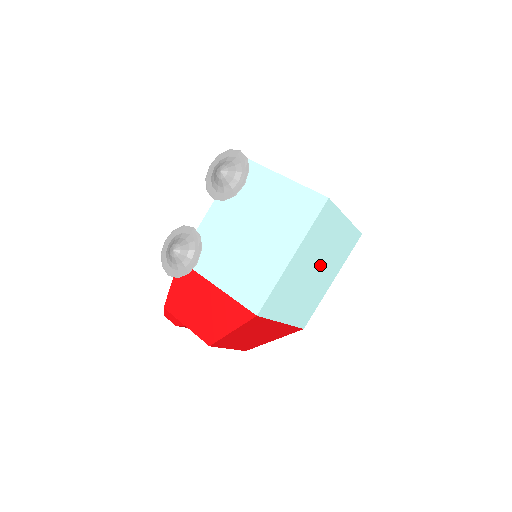
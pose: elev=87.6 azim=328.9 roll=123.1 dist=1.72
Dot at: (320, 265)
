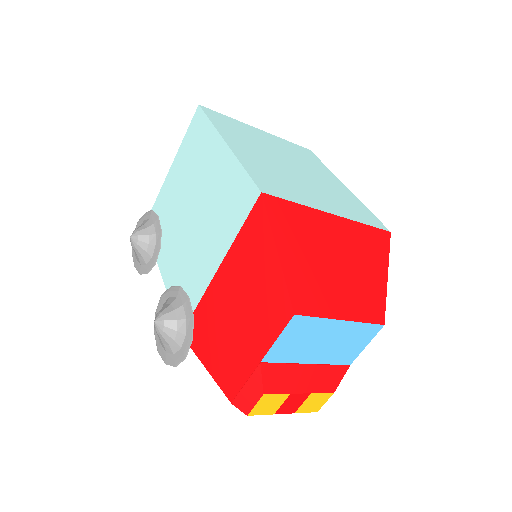
Dot at: (291, 163)
